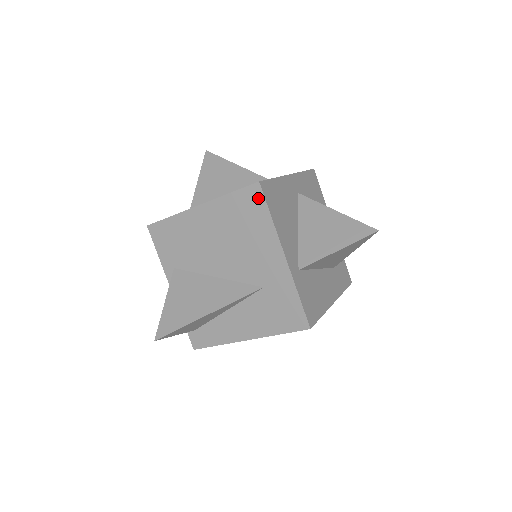
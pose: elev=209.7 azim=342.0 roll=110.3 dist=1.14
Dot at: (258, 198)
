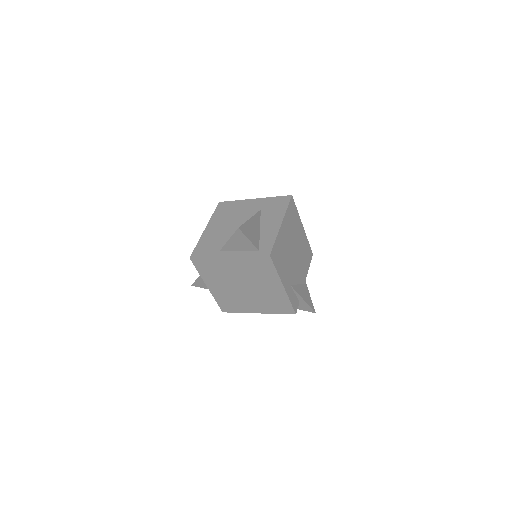
Dot at: (224, 204)
